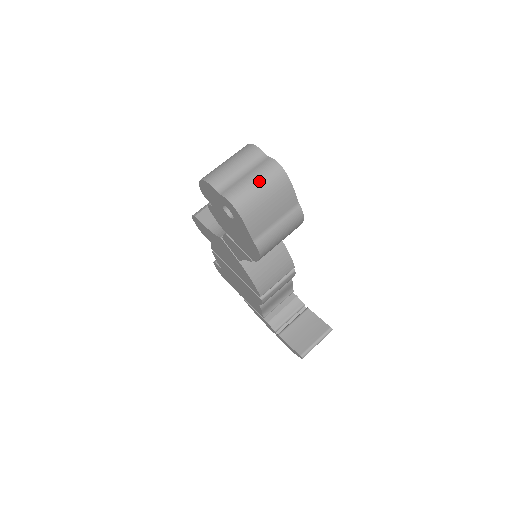
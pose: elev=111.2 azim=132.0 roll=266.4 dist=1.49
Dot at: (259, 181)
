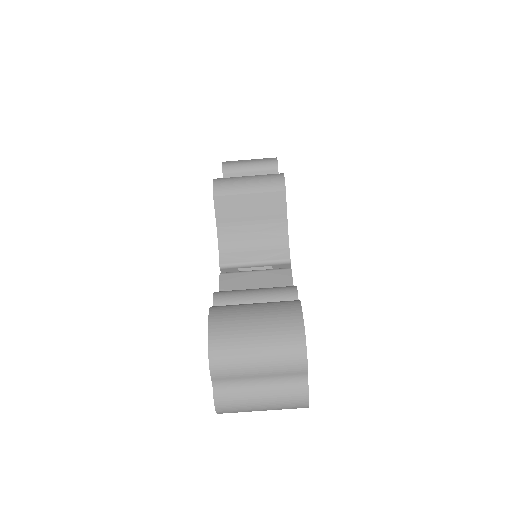
Dot at: (268, 407)
